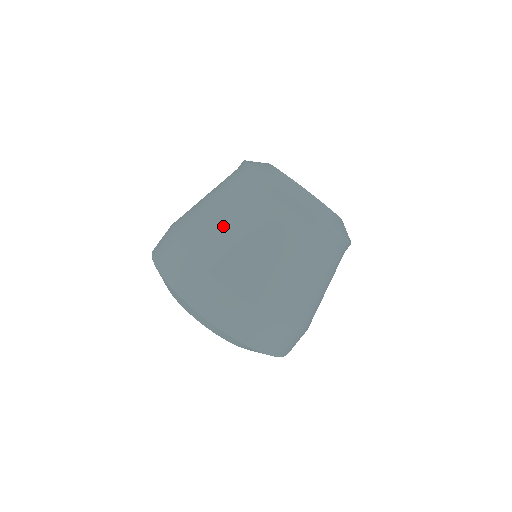
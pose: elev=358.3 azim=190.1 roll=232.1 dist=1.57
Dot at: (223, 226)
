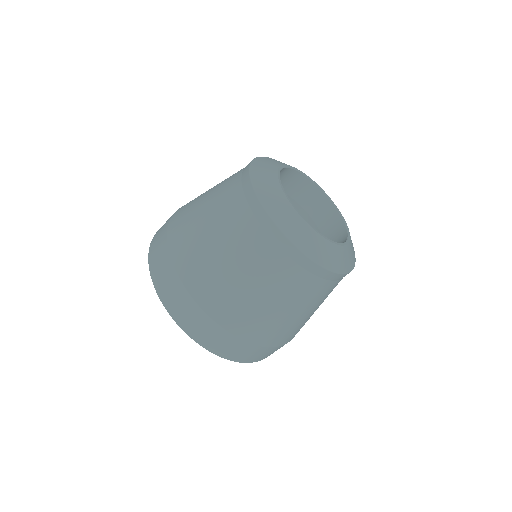
Dot at: occluded
